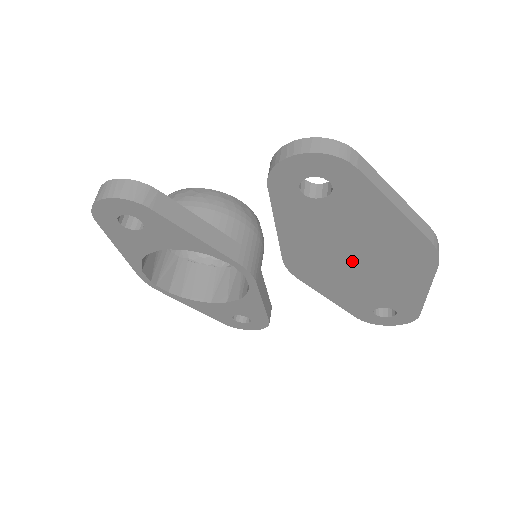
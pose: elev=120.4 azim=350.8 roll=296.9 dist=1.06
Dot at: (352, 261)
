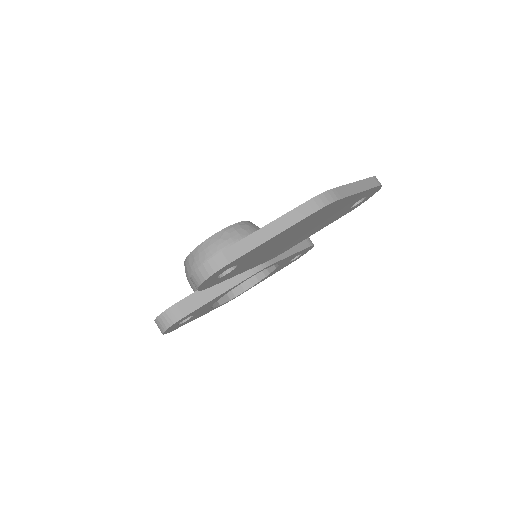
Dot at: (297, 236)
